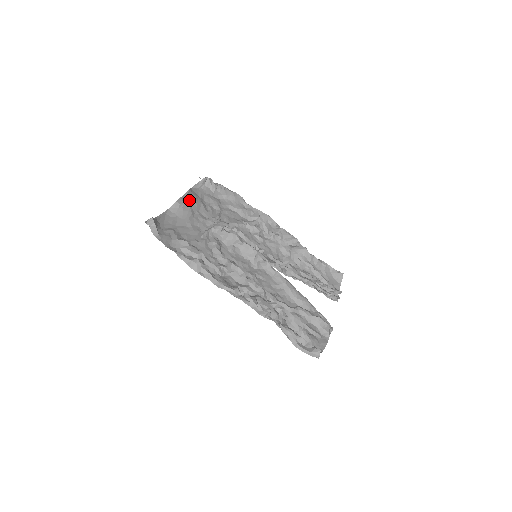
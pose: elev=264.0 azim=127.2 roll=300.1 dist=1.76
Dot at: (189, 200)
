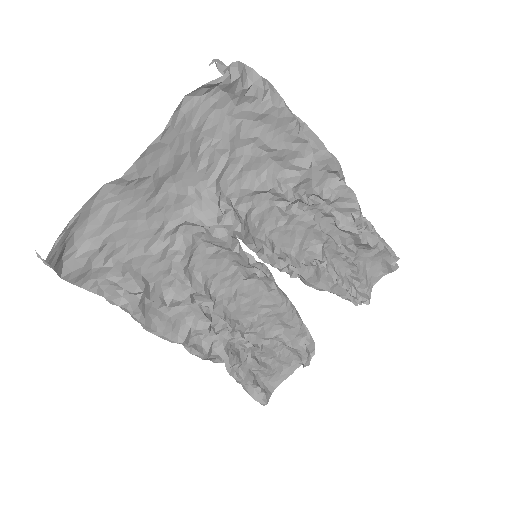
Dot at: (158, 155)
